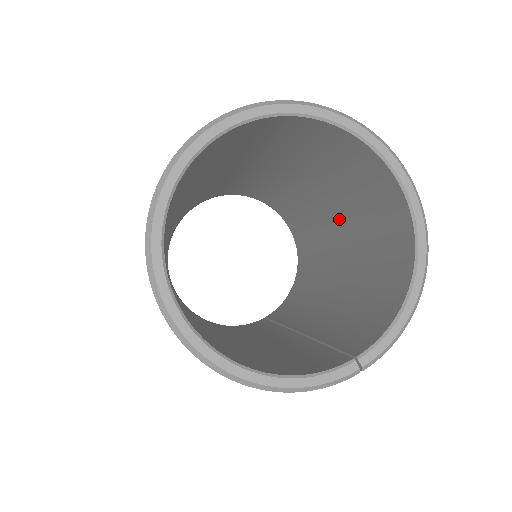
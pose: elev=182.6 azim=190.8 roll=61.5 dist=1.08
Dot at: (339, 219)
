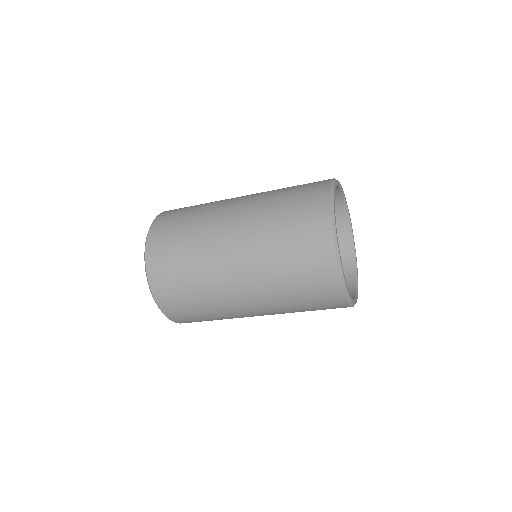
Dot at: occluded
